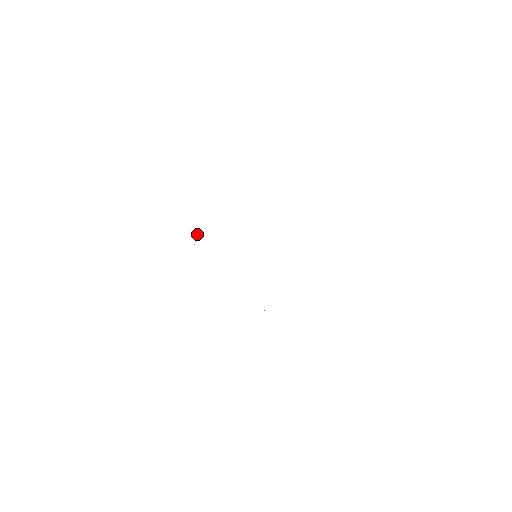
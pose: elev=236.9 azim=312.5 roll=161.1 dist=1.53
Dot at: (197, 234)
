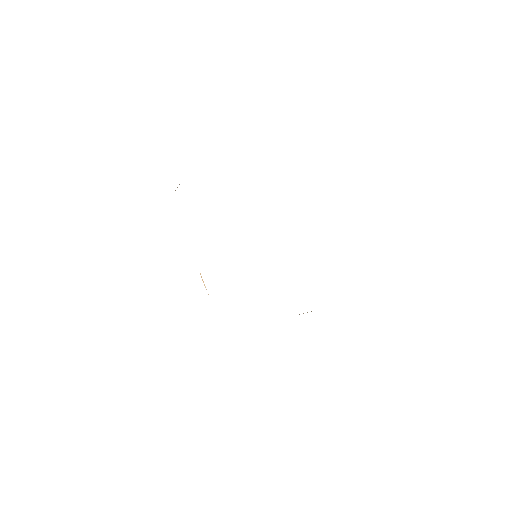
Dot at: (201, 276)
